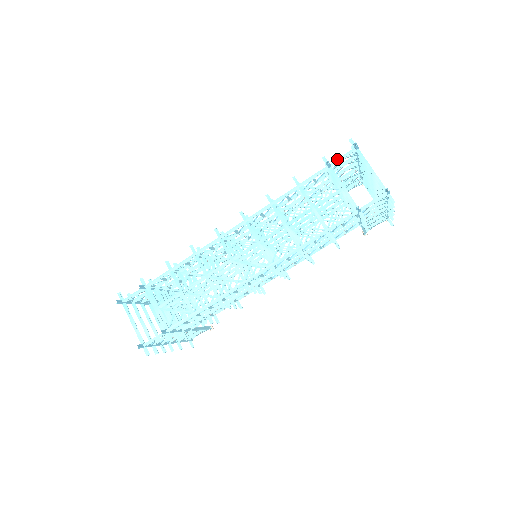
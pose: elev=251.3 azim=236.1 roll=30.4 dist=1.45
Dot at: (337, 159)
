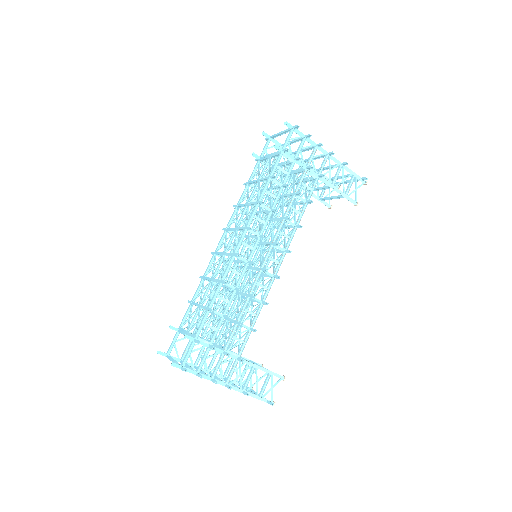
Dot at: (262, 152)
